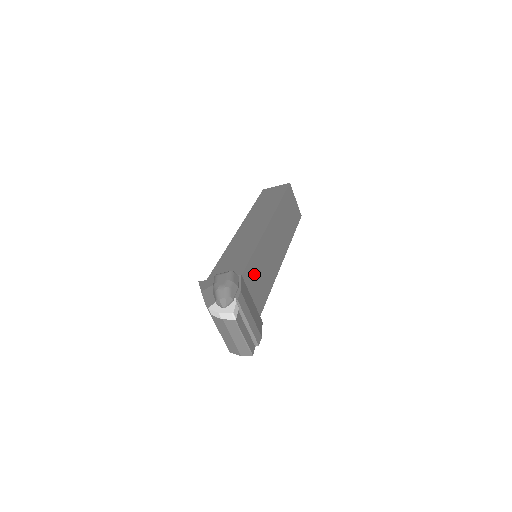
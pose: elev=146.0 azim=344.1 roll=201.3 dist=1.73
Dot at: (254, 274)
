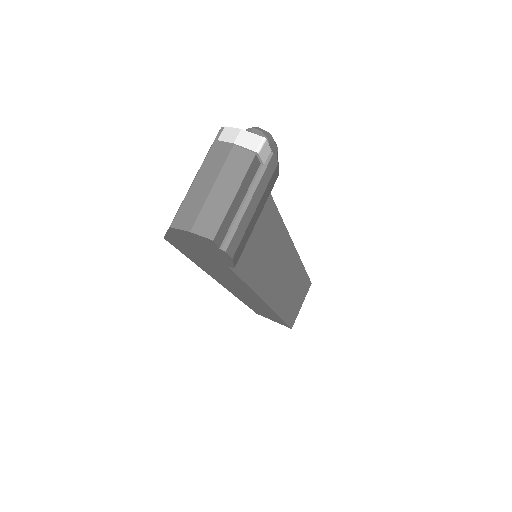
Dot at: (266, 228)
